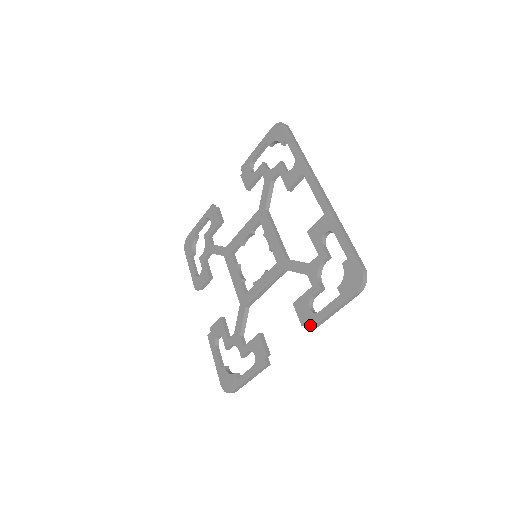
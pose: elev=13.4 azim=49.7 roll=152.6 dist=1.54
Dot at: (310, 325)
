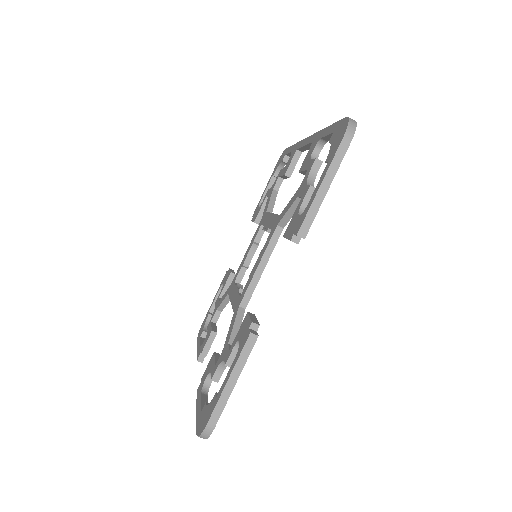
Dot at: (298, 226)
